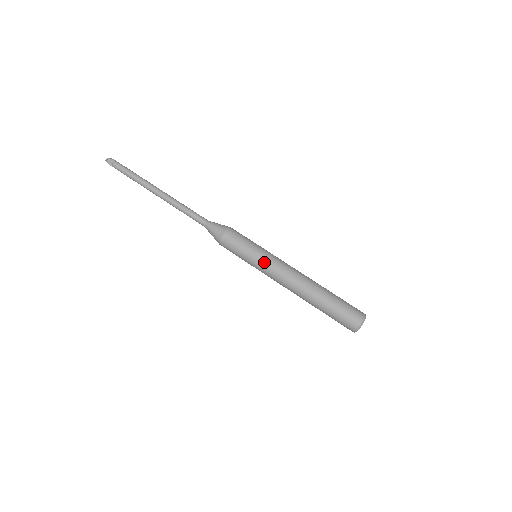
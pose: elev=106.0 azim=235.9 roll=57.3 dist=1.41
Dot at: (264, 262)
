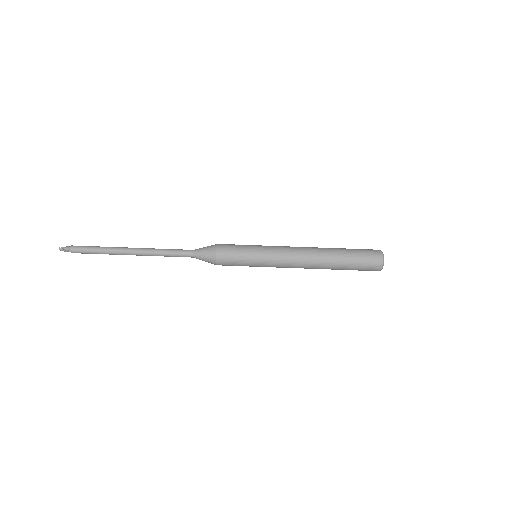
Dot at: (268, 248)
